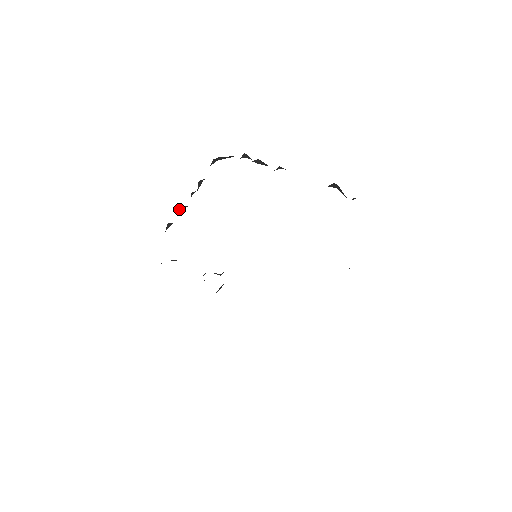
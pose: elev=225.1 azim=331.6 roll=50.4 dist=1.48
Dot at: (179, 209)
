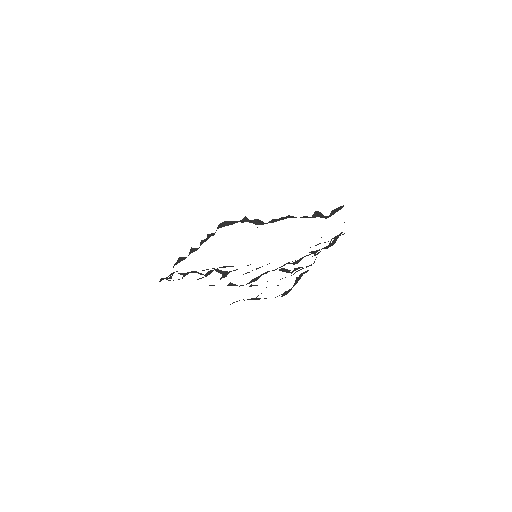
Dot at: (190, 250)
